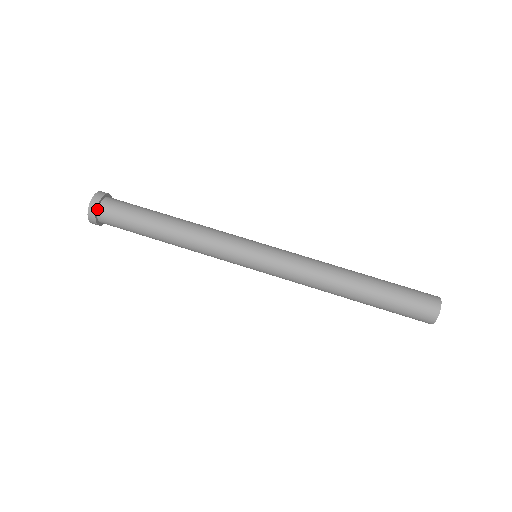
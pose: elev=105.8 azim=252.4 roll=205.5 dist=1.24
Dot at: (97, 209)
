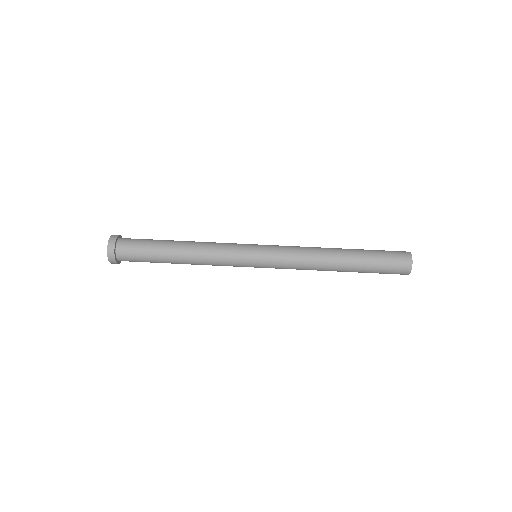
Dot at: (116, 242)
